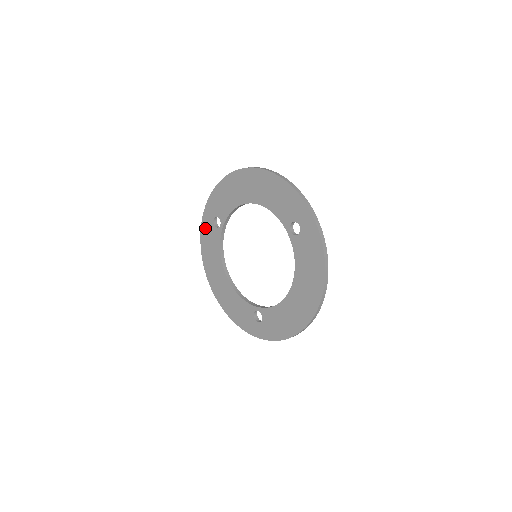
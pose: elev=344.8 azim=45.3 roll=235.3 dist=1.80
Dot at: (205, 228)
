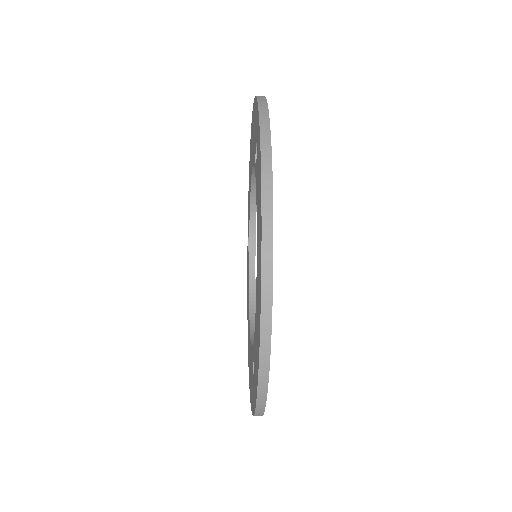
Dot at: (247, 265)
